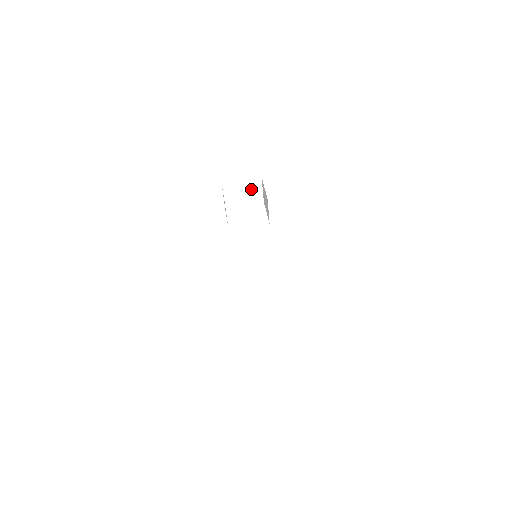
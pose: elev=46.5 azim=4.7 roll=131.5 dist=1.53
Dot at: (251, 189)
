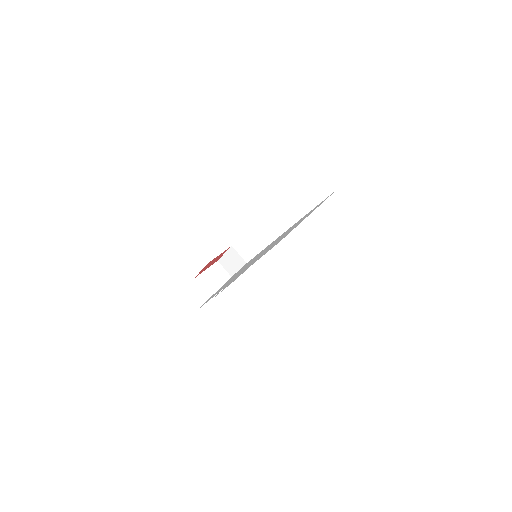
Dot at: (218, 274)
